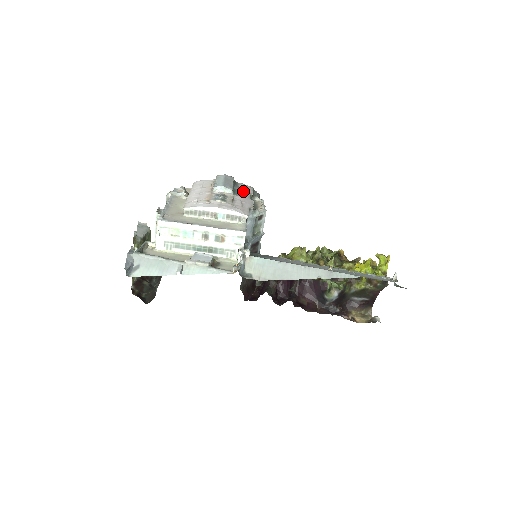
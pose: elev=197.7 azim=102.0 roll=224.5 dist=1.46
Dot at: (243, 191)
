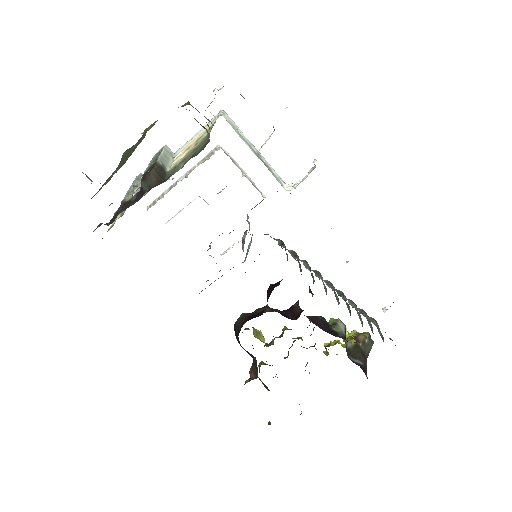
Dot at: occluded
